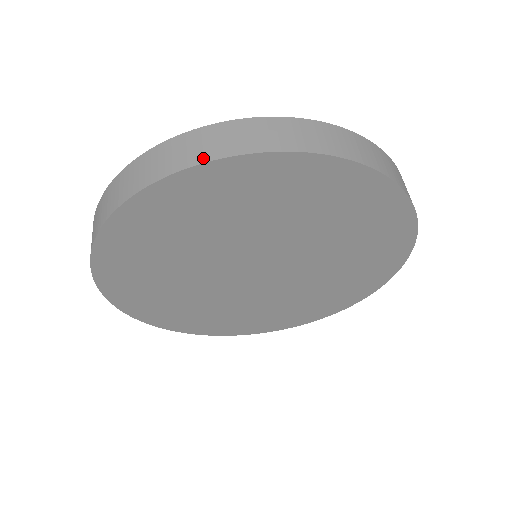
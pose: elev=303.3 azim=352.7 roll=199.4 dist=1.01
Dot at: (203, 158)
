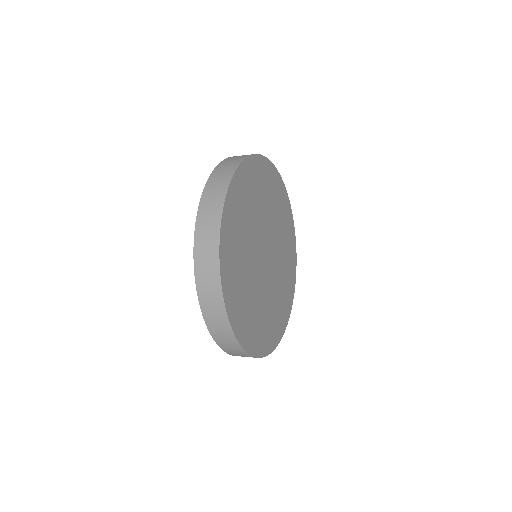
Dot at: occluded
